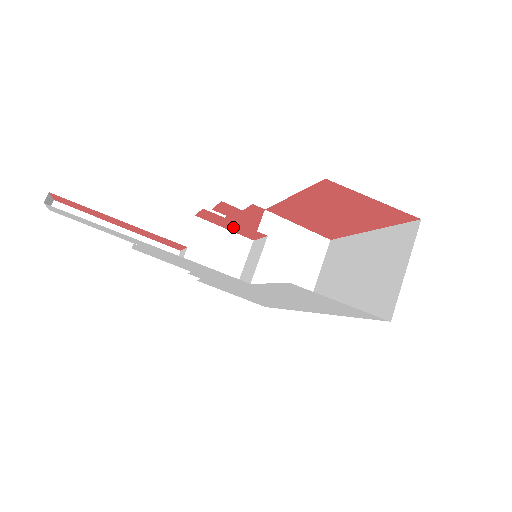
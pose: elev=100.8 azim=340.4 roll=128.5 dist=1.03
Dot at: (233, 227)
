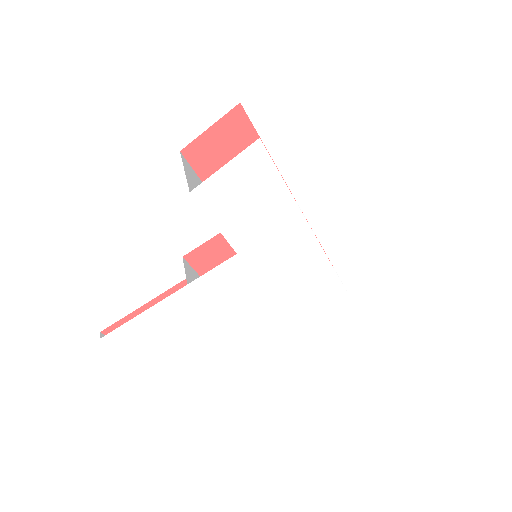
Dot at: (218, 253)
